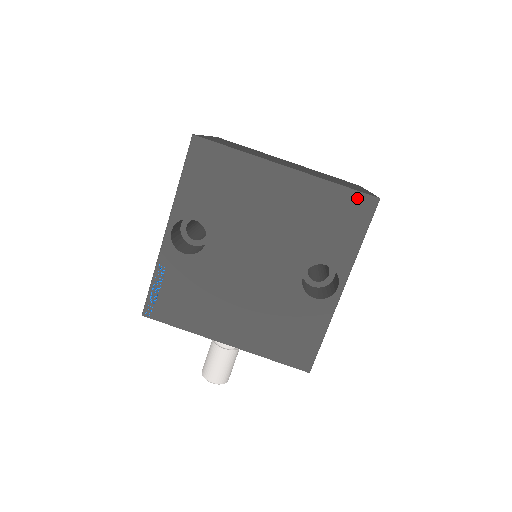
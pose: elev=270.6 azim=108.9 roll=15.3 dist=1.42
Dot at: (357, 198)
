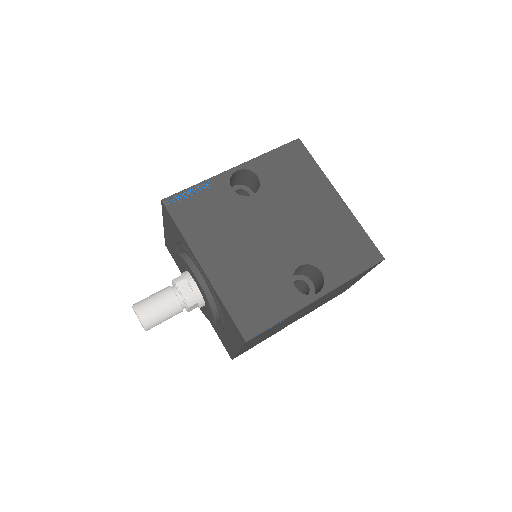
Dot at: (371, 247)
